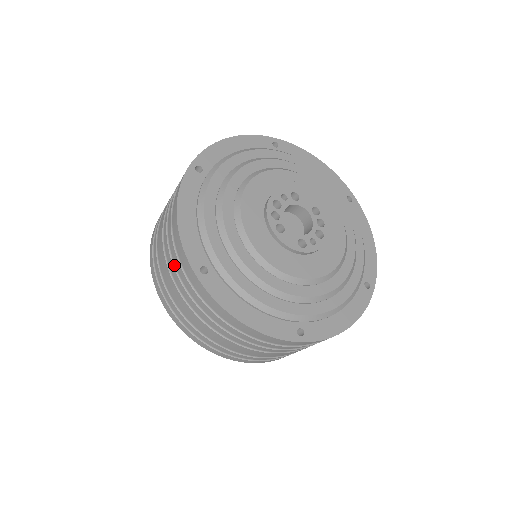
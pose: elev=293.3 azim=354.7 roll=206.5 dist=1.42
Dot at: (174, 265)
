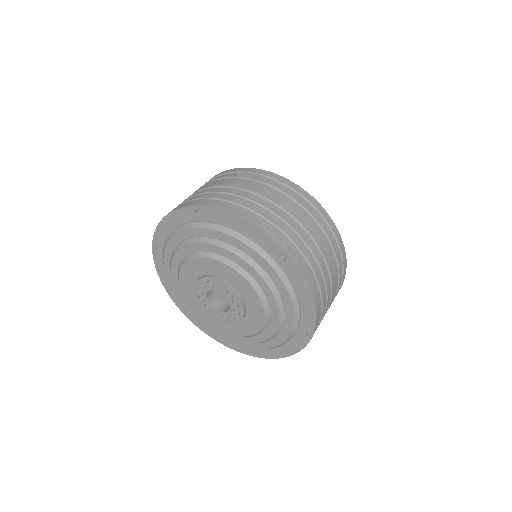
Dot at: occluded
